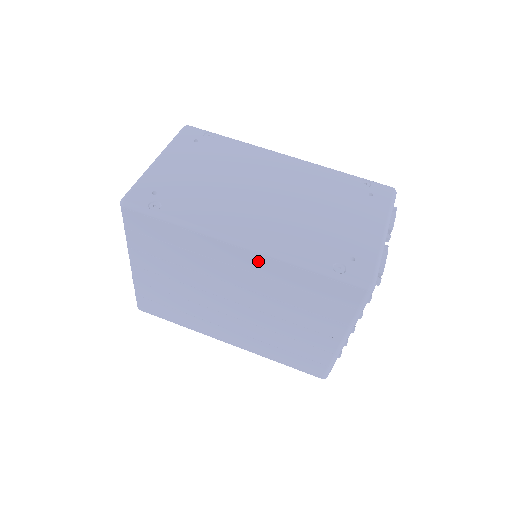
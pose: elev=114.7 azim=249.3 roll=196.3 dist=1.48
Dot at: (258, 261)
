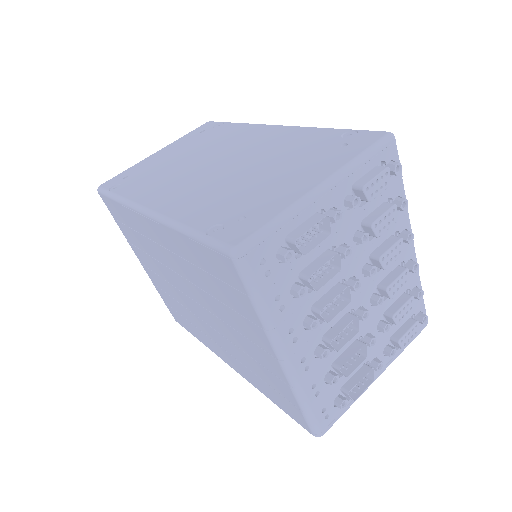
Dot at: (163, 233)
